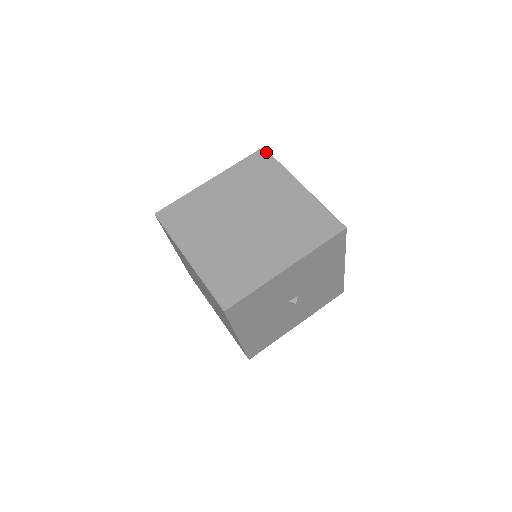
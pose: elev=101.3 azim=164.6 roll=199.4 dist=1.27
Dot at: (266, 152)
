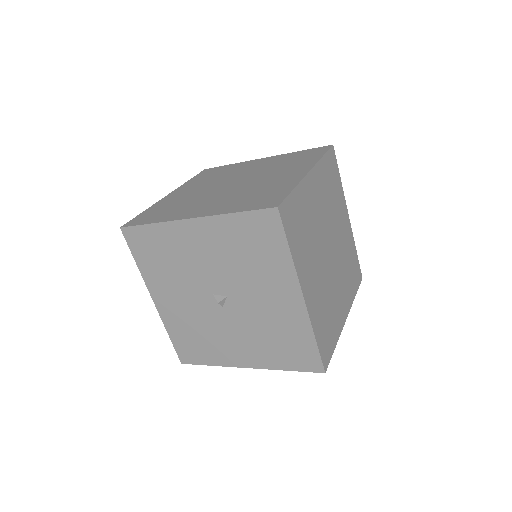
Dot at: (328, 147)
